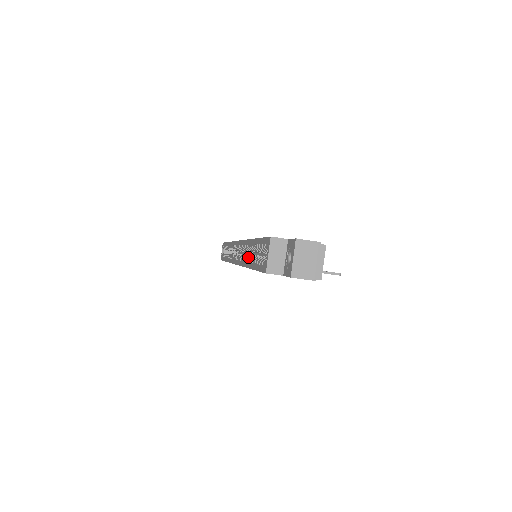
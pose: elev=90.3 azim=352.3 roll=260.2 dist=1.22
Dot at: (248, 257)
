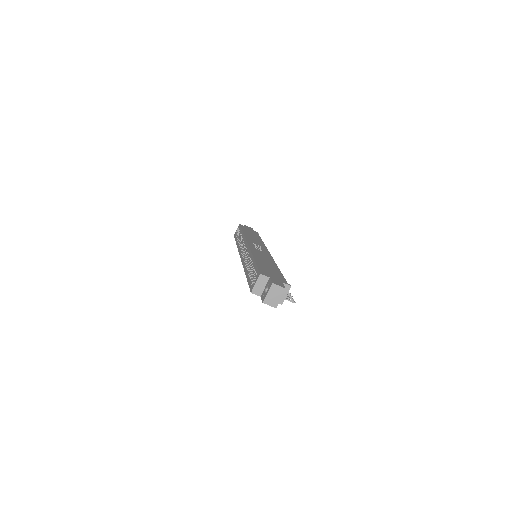
Dot at: (248, 265)
